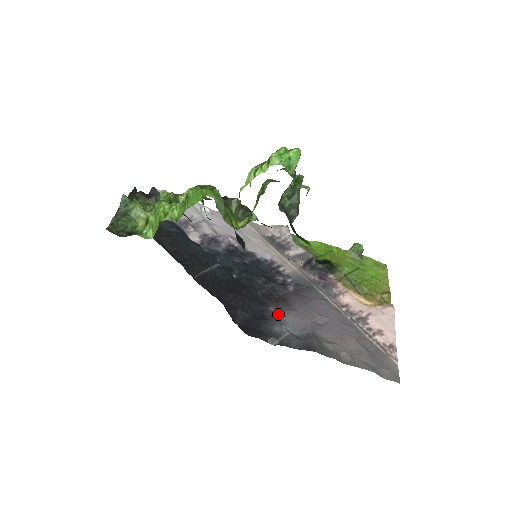
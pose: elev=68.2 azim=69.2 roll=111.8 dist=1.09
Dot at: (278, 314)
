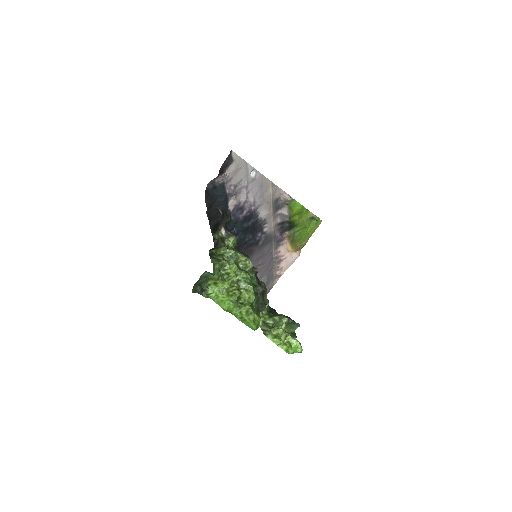
Dot at: occluded
